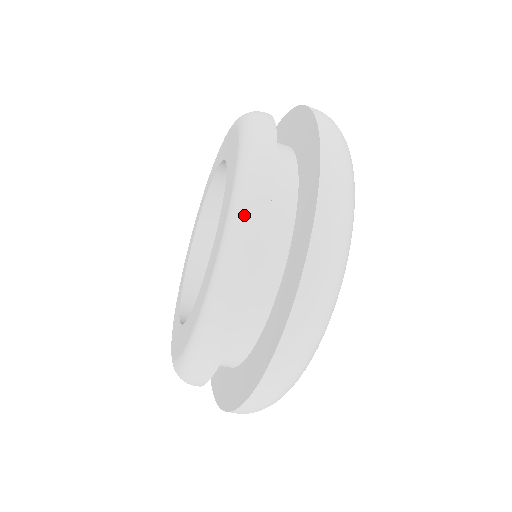
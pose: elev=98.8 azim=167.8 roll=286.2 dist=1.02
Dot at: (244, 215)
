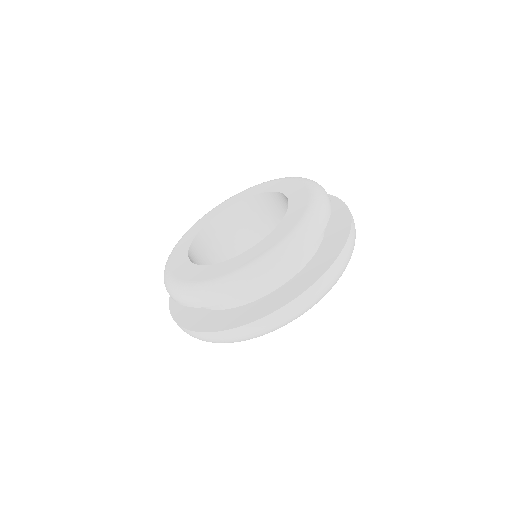
Dot at: (322, 206)
